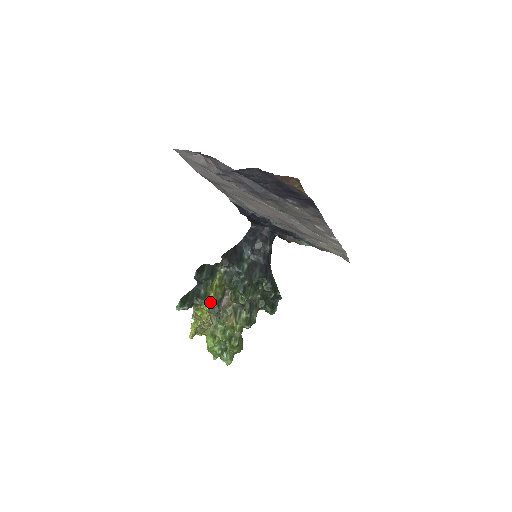
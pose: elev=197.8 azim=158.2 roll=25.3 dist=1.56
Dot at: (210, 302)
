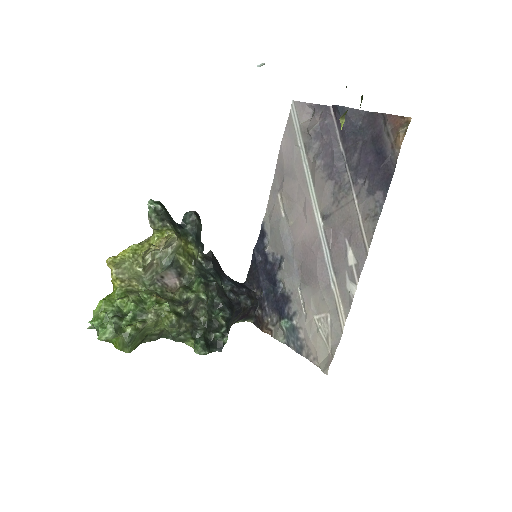
Dot at: (177, 240)
